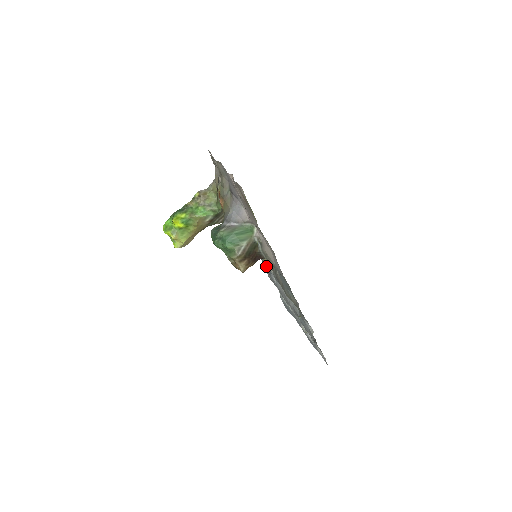
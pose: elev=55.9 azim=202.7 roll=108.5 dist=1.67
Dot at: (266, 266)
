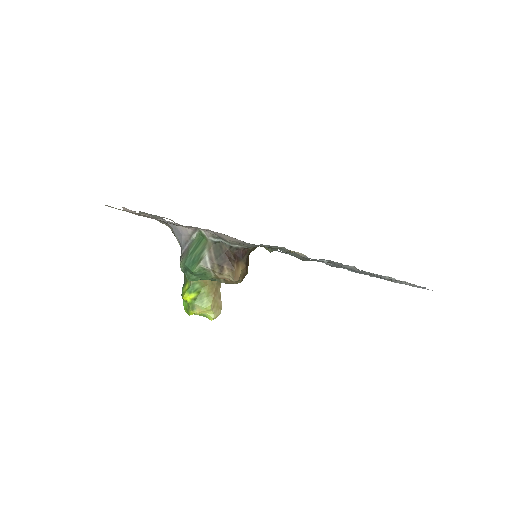
Dot at: occluded
